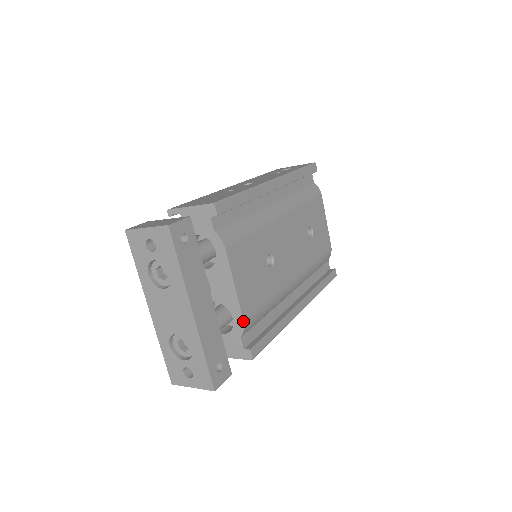
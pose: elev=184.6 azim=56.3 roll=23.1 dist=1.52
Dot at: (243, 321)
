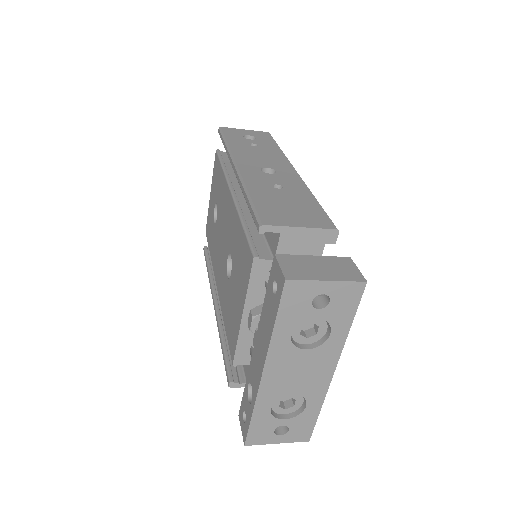
Dot at: occluded
